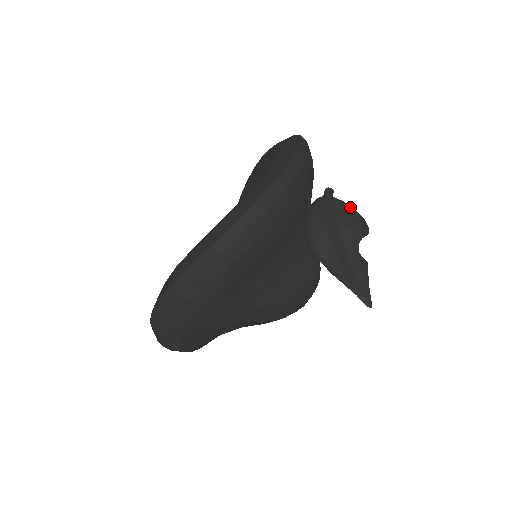
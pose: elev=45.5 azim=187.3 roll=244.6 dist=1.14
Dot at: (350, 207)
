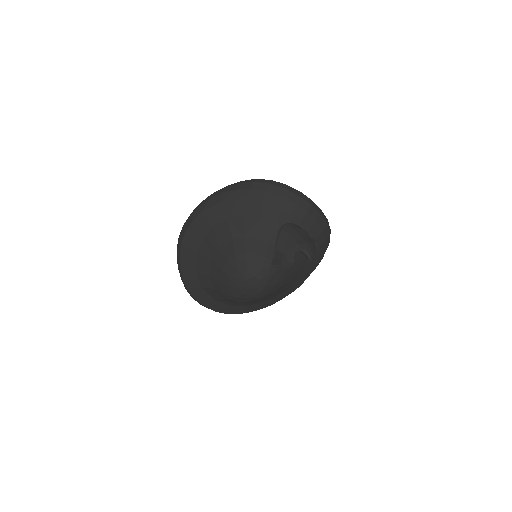
Dot at: occluded
